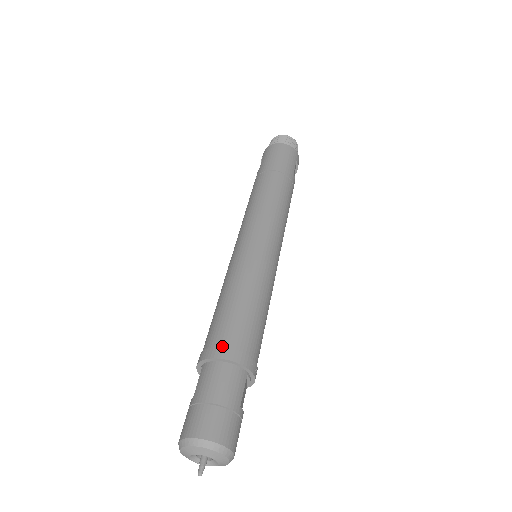
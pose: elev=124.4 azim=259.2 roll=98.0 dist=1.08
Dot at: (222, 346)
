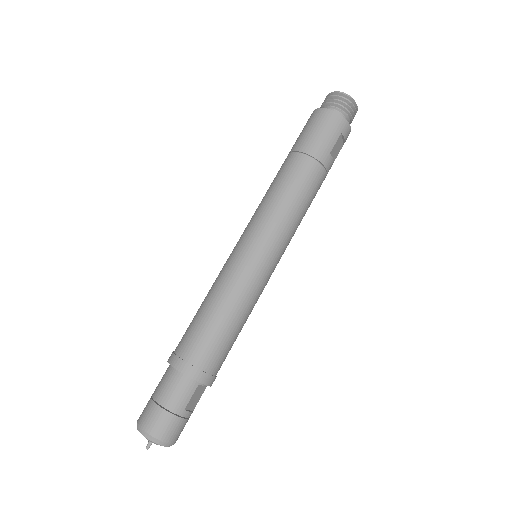
Dot at: (181, 357)
